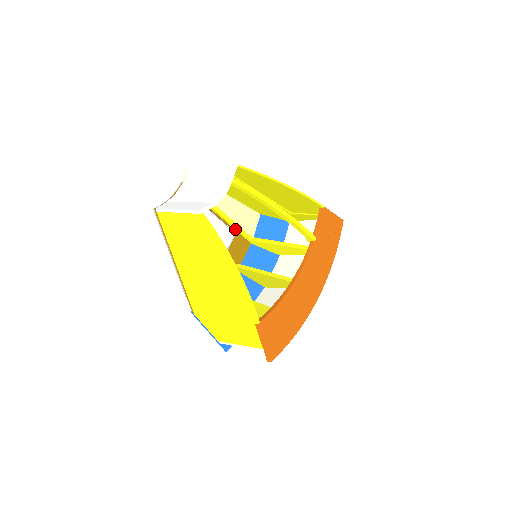
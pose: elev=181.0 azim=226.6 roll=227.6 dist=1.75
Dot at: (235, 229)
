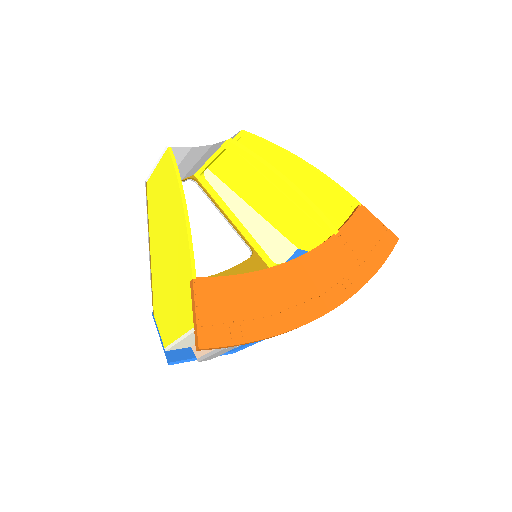
Dot at: (253, 247)
